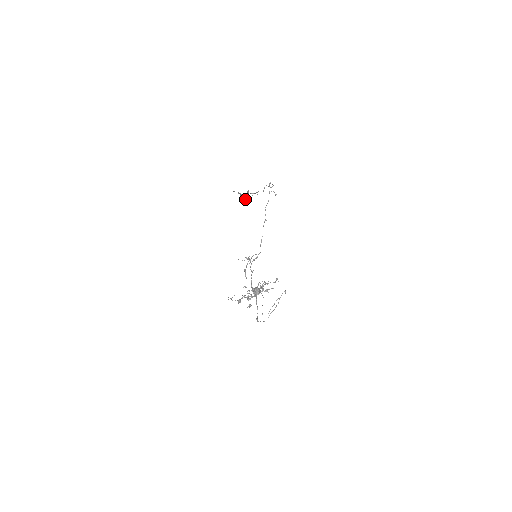
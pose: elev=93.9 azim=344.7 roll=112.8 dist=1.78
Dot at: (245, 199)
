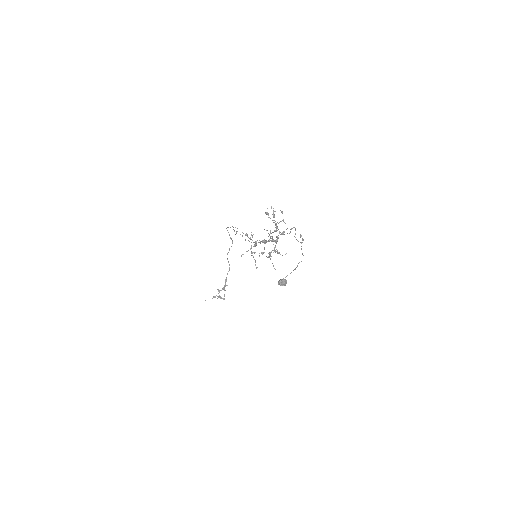
Dot at: (220, 297)
